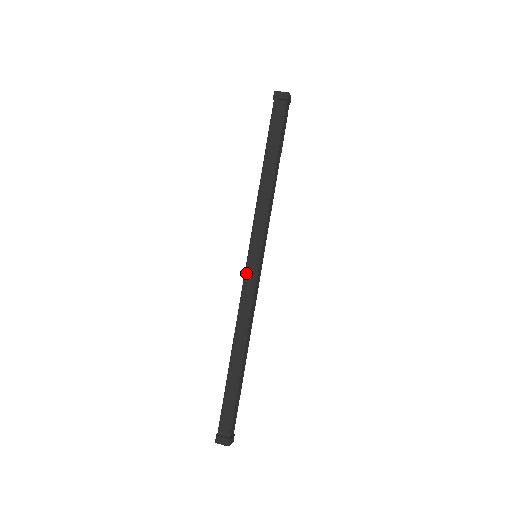
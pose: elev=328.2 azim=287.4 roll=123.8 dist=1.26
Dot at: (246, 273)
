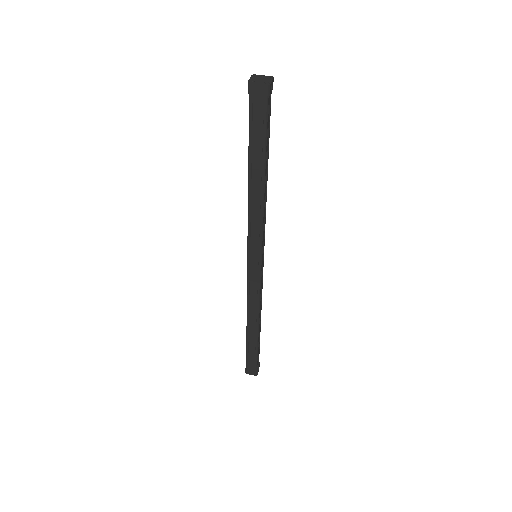
Dot at: (249, 275)
